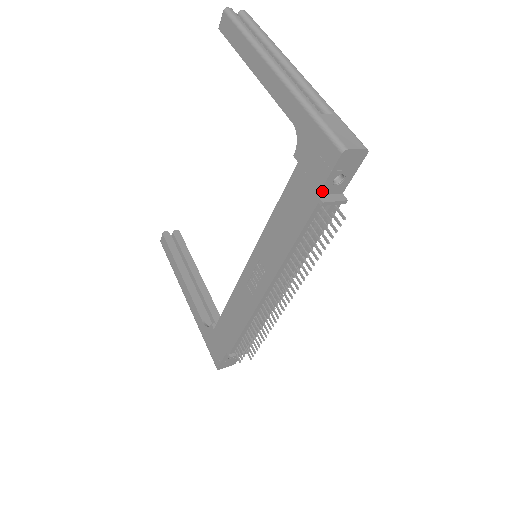
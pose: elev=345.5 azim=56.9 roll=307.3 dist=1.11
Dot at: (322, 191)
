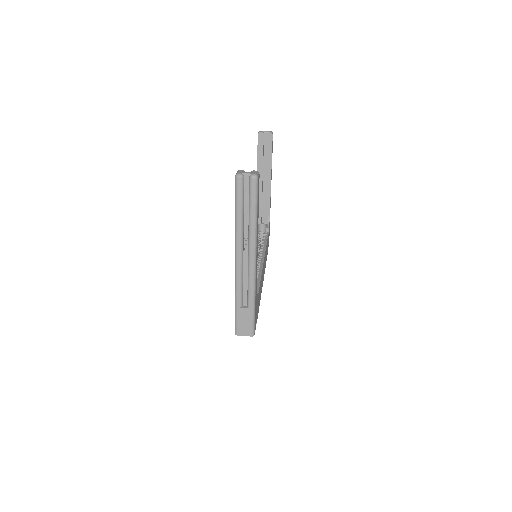
Dot at: occluded
